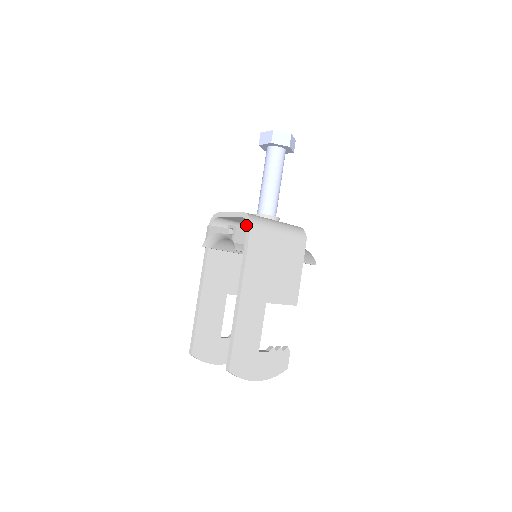
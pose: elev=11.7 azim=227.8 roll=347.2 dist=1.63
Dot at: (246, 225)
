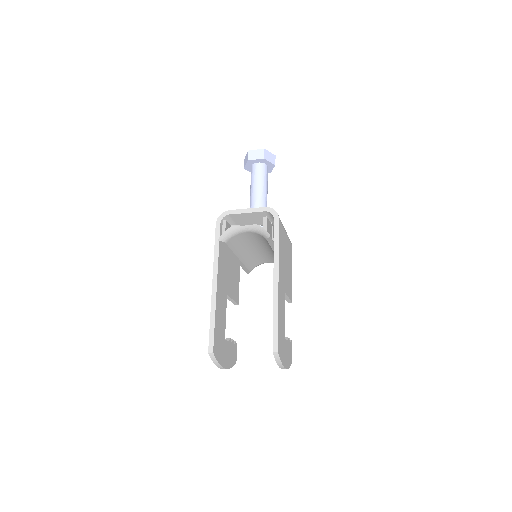
Dot at: occluded
